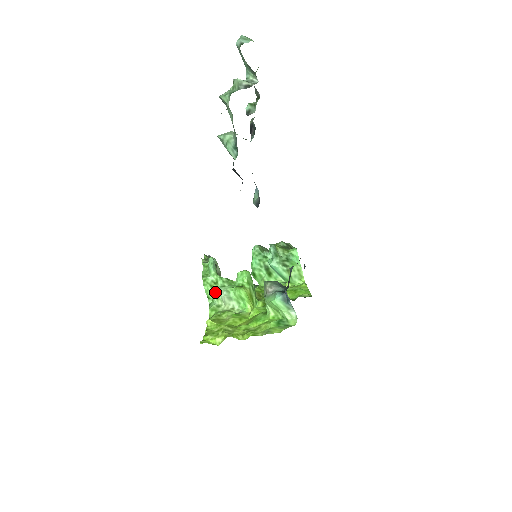
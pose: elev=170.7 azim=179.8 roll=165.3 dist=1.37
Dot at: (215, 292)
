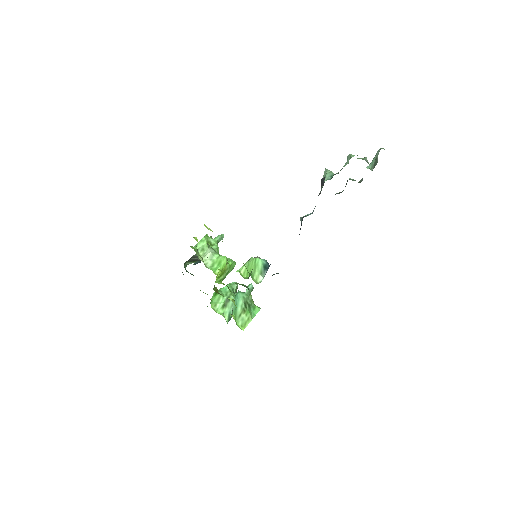
Dot at: (206, 246)
